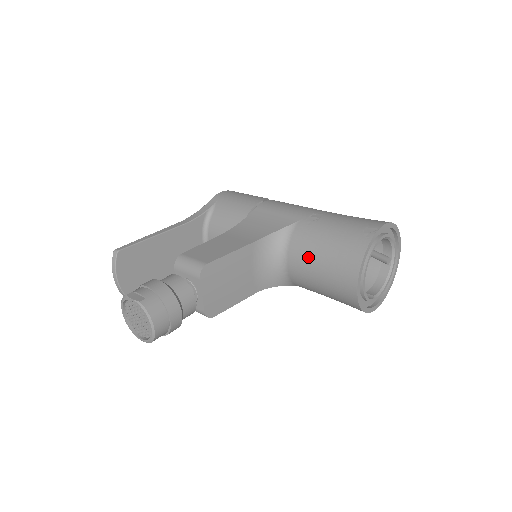
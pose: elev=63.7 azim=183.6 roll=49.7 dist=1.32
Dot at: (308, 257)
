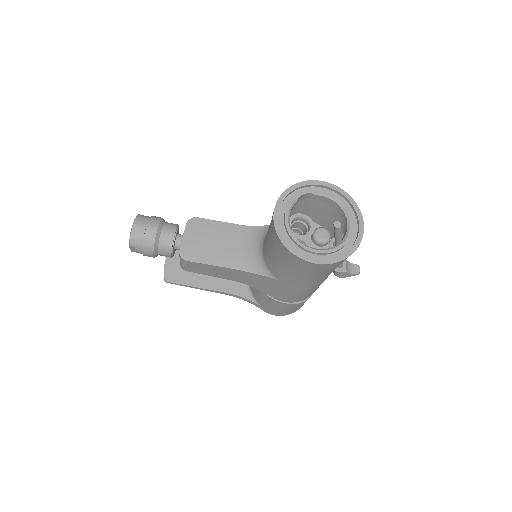
Dot at: occluded
